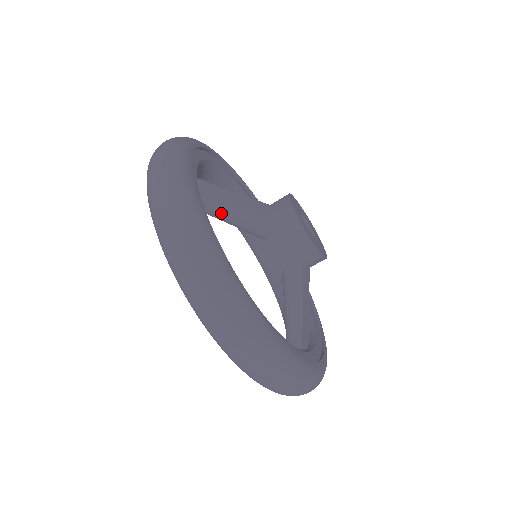
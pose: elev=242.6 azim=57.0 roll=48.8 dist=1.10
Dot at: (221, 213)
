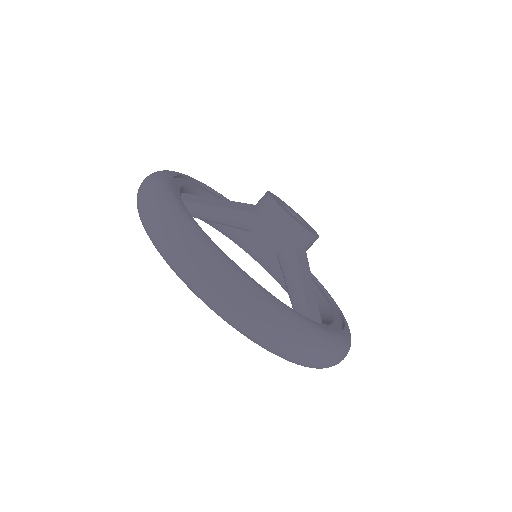
Dot at: (205, 212)
